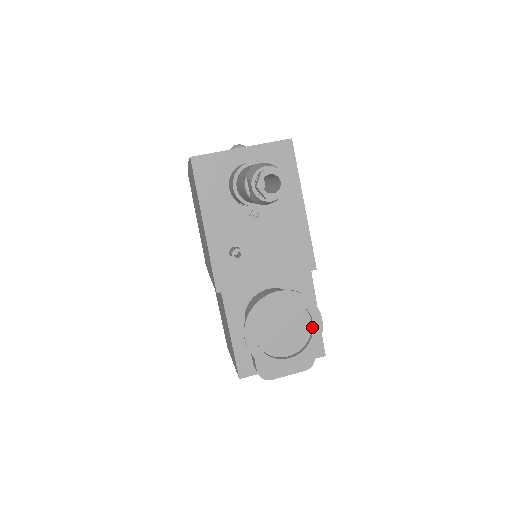
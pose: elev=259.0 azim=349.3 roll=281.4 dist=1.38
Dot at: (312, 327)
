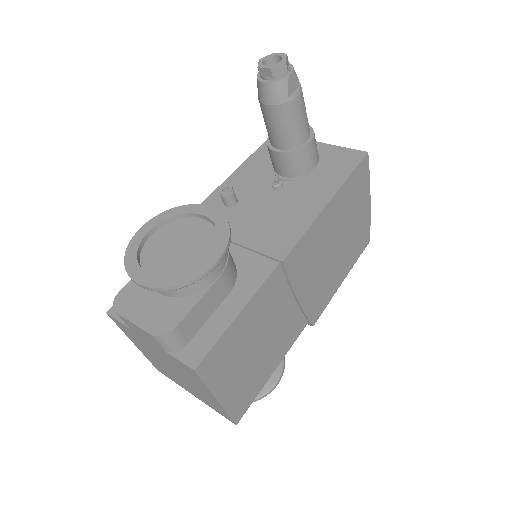
Dot at: (202, 264)
